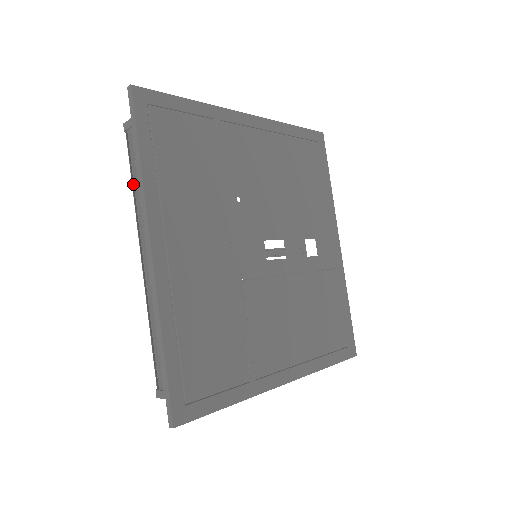
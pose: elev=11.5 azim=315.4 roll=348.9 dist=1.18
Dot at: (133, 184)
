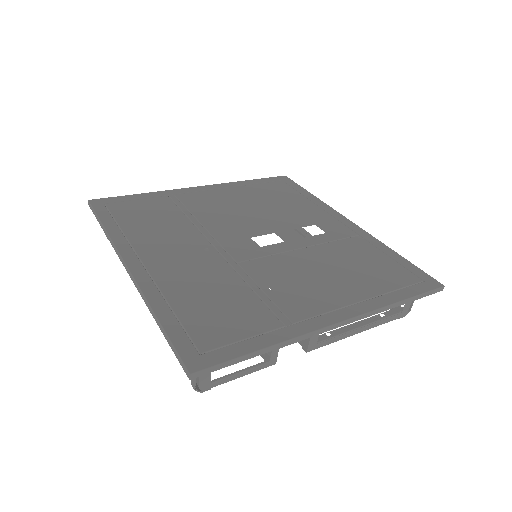
Dot at: occluded
